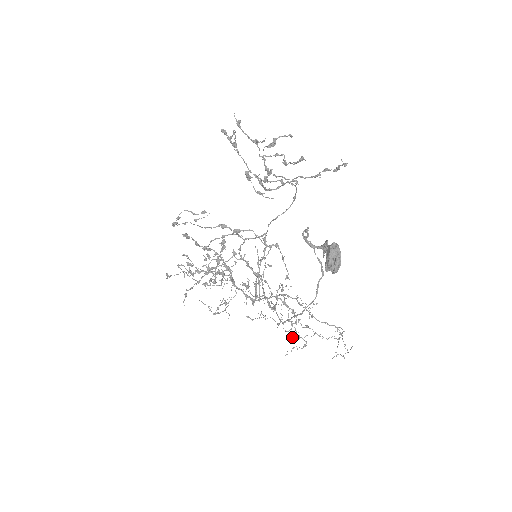
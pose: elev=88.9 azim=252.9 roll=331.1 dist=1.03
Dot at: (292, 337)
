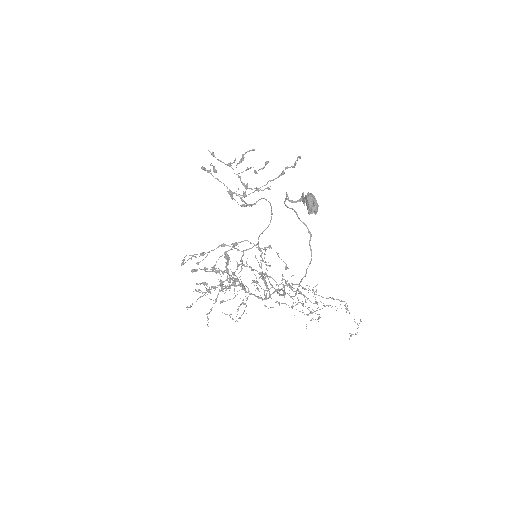
Dot at: (306, 314)
